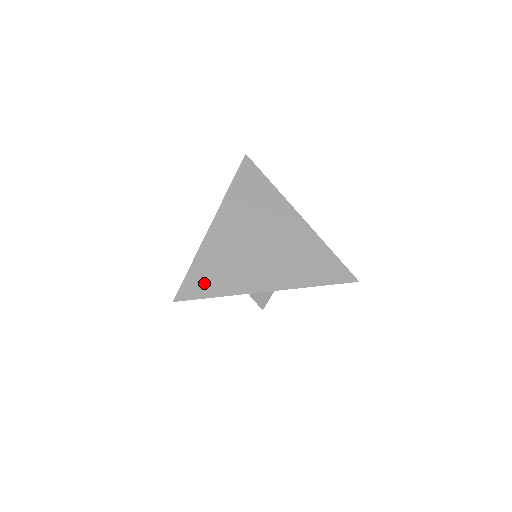
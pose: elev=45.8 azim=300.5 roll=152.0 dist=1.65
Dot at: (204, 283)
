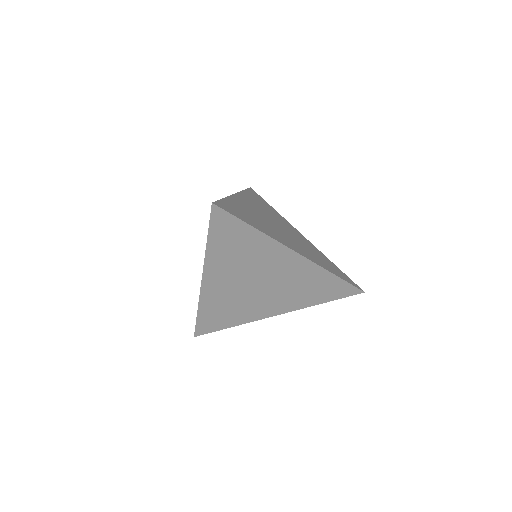
Dot at: (214, 322)
